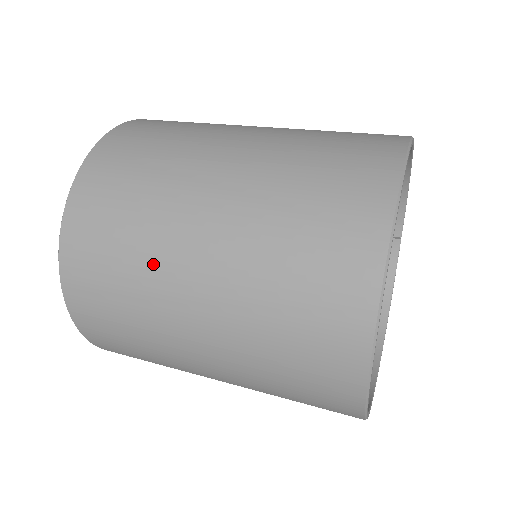
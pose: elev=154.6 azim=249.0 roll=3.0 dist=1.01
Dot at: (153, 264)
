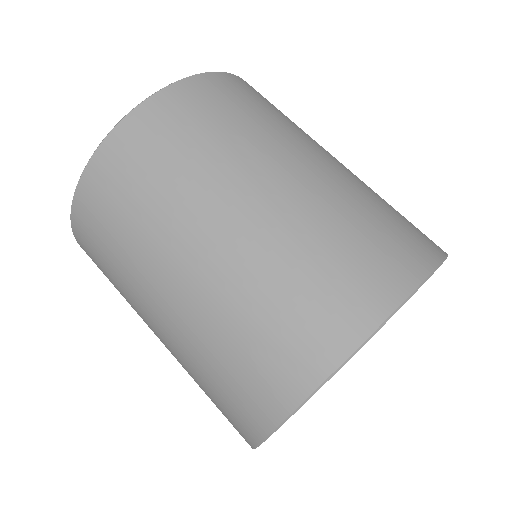
Dot at: (133, 308)
